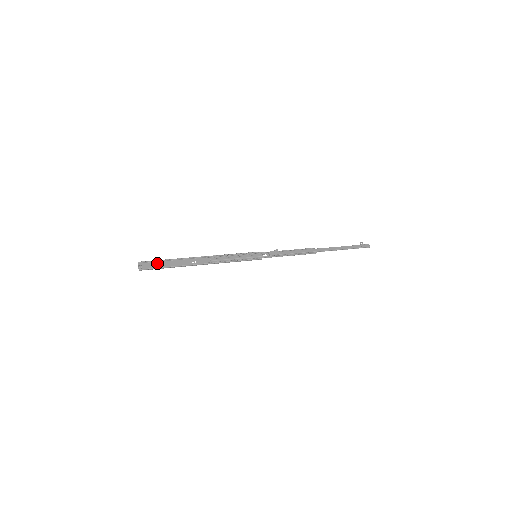
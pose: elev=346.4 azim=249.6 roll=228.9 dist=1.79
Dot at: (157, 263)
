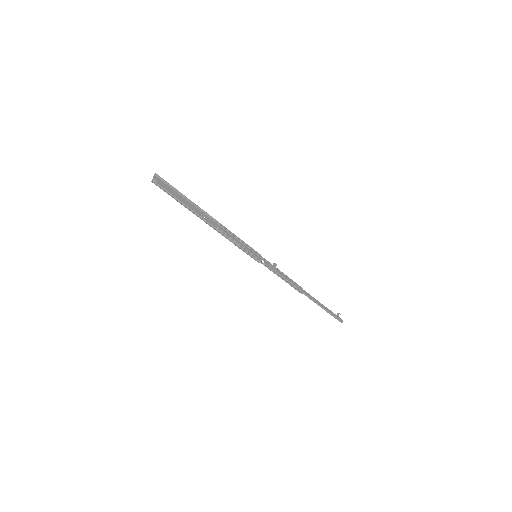
Dot at: (171, 189)
